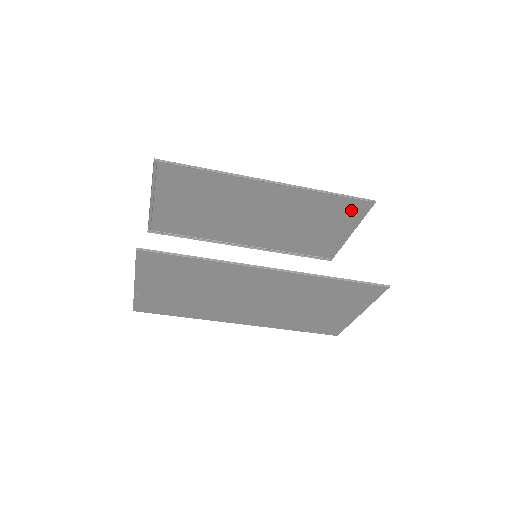
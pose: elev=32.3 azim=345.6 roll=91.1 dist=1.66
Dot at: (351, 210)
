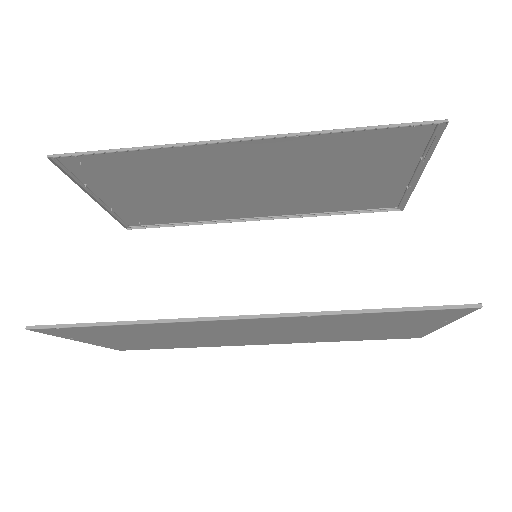
Dot at: (405, 143)
